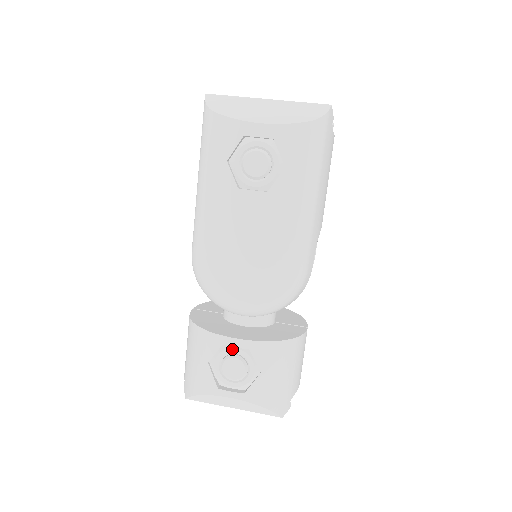
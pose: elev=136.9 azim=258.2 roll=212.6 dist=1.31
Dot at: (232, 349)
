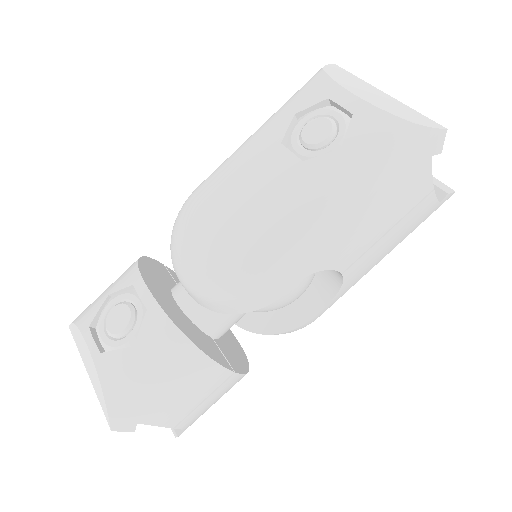
Dot at: (137, 298)
